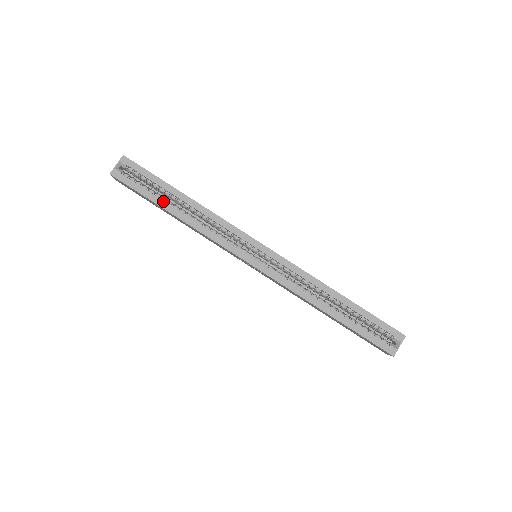
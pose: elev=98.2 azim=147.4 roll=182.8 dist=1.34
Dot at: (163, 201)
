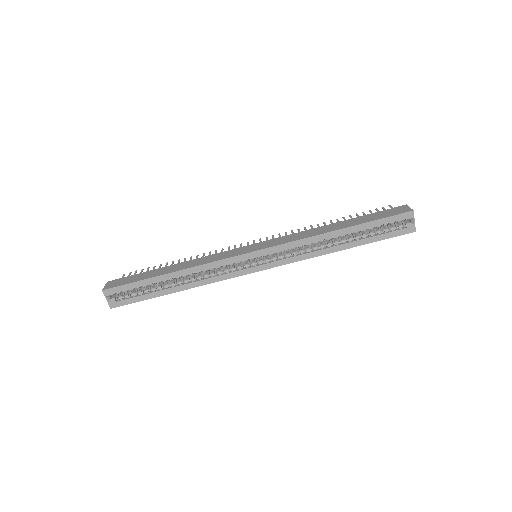
Dot at: (161, 291)
